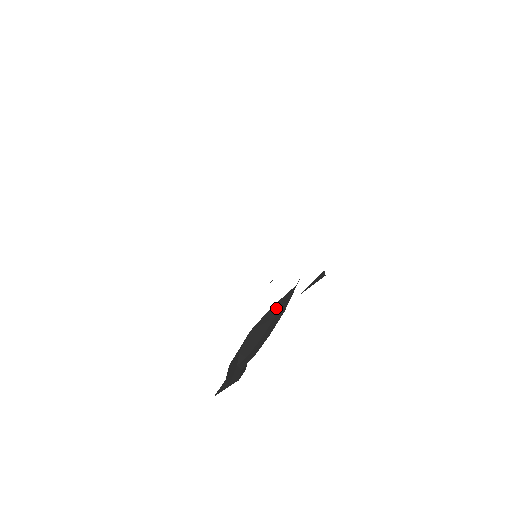
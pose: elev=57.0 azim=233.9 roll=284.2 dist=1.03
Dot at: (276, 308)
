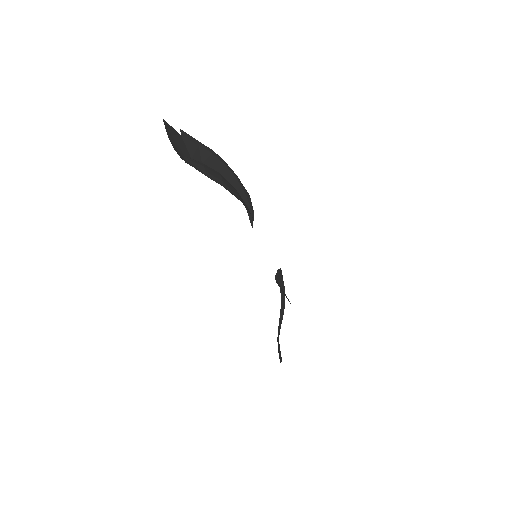
Dot at: occluded
